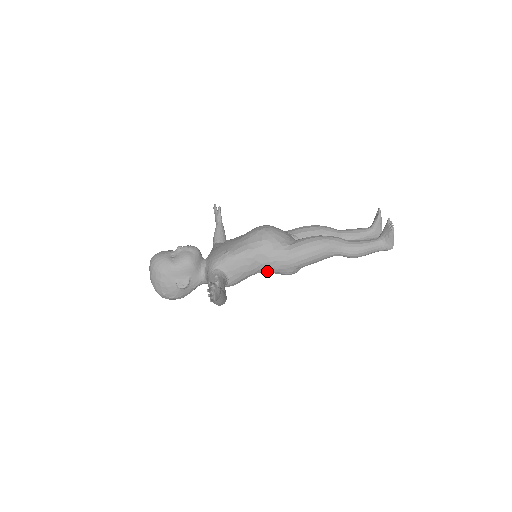
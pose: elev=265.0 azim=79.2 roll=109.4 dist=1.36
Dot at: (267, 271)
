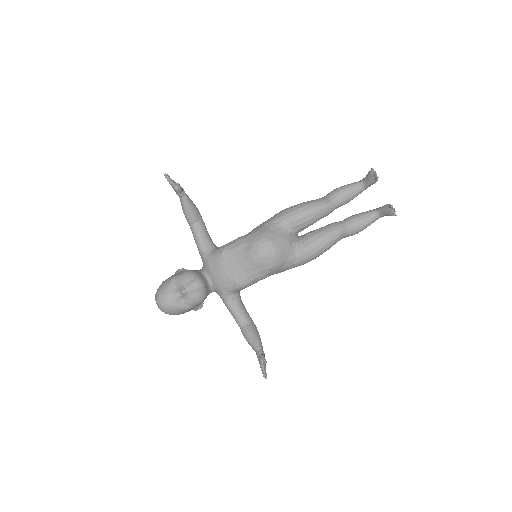
Dot at: occluded
